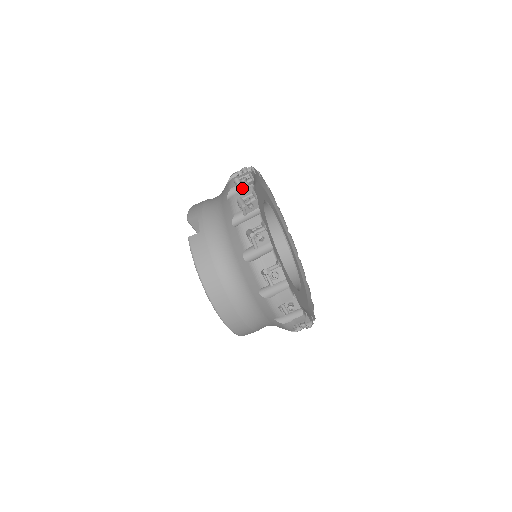
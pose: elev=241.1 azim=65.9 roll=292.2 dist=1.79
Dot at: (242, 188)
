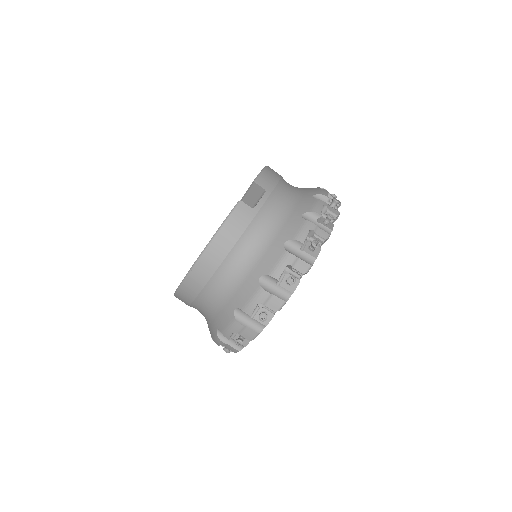
Dot at: (322, 222)
